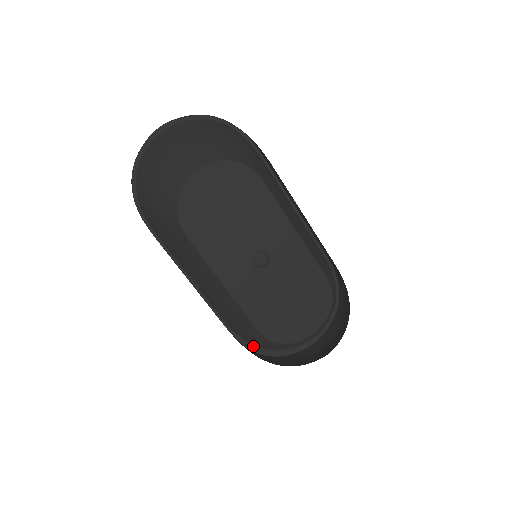
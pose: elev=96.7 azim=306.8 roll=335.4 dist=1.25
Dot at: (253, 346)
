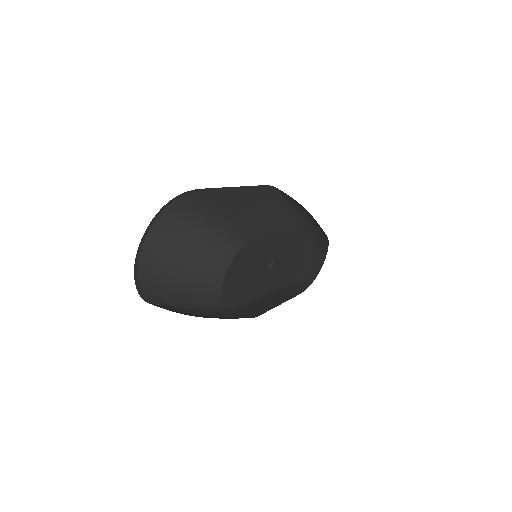
Dot at: occluded
